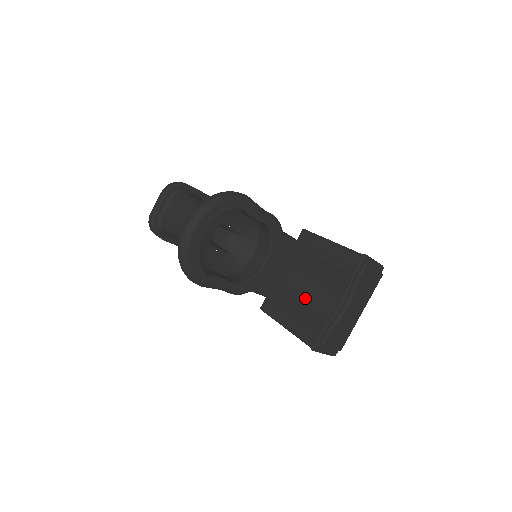
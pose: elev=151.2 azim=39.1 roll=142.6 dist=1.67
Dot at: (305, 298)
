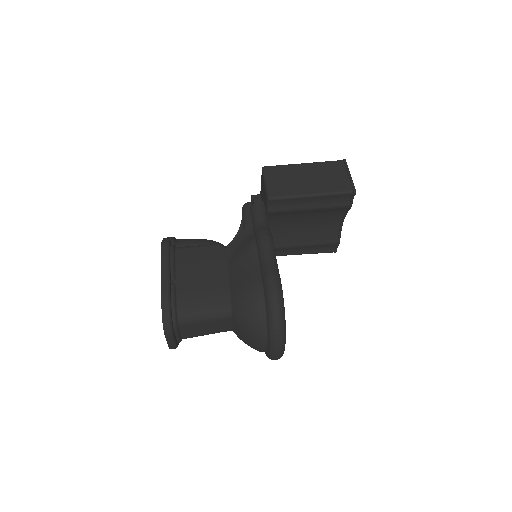
Dot at: (305, 233)
